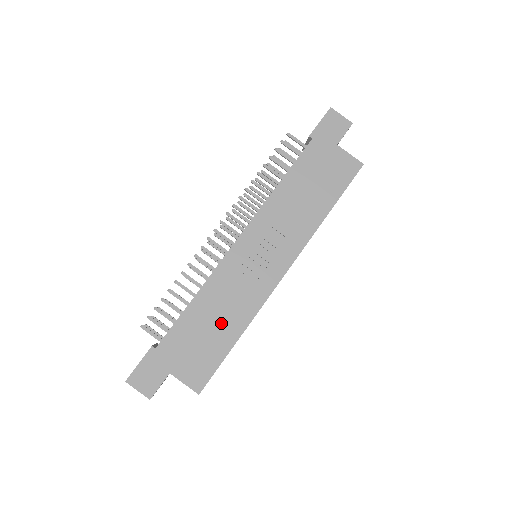
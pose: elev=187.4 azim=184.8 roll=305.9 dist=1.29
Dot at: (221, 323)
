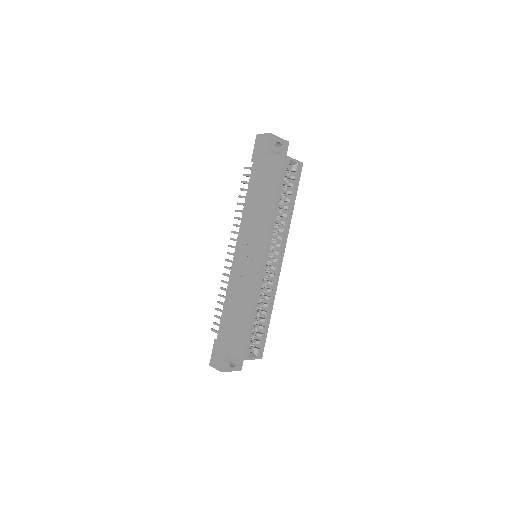
Dot at: (241, 309)
